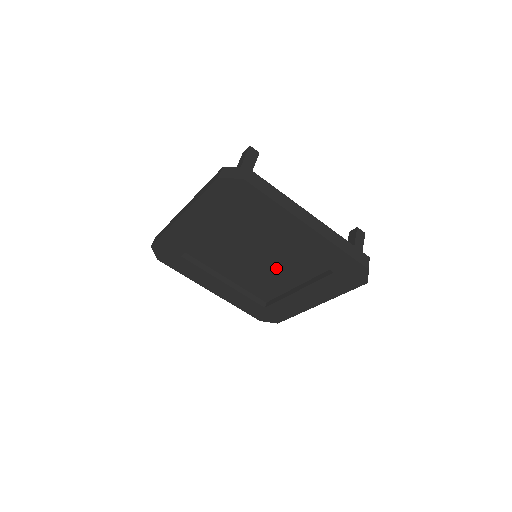
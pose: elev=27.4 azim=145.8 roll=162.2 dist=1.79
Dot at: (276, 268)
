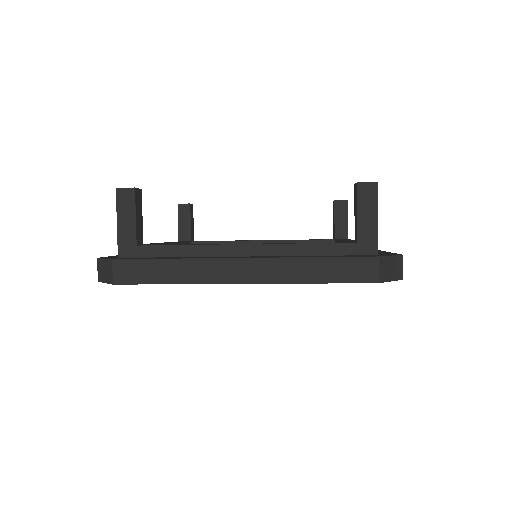
Dot at: occluded
